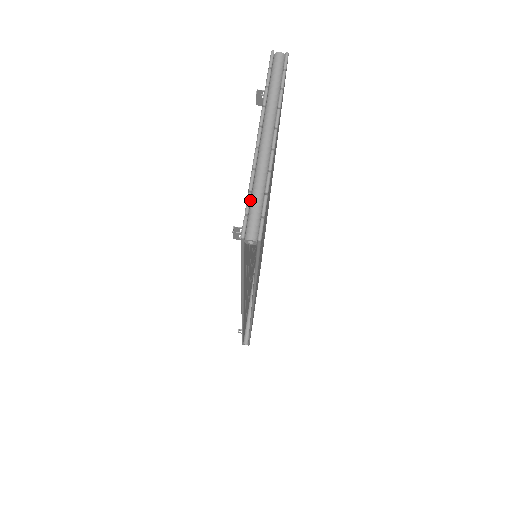
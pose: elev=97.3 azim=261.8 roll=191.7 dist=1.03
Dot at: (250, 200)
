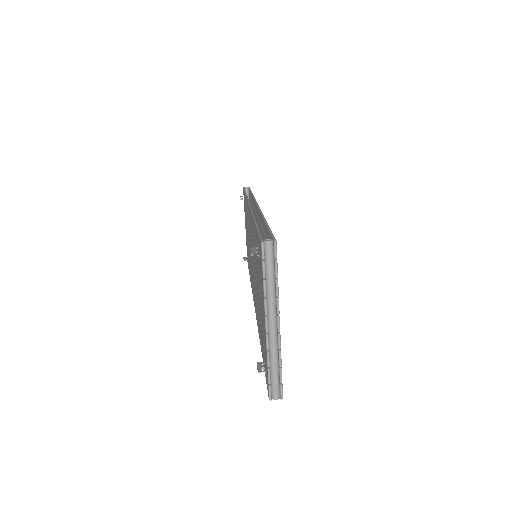
Dot at: (270, 374)
